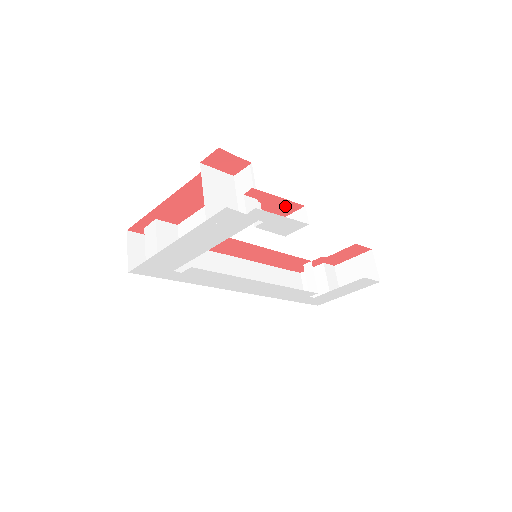
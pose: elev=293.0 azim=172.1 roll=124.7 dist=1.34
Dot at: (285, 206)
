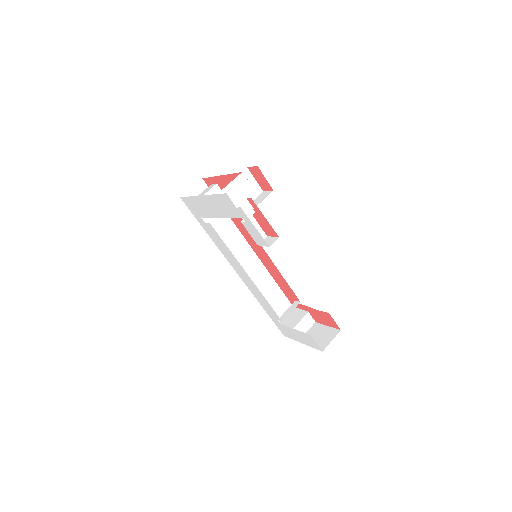
Dot at: (269, 227)
